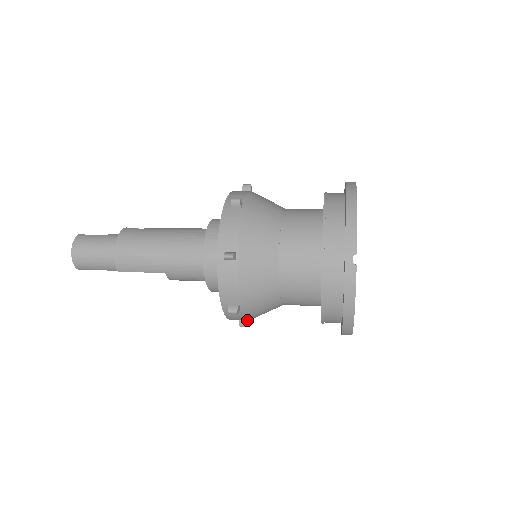
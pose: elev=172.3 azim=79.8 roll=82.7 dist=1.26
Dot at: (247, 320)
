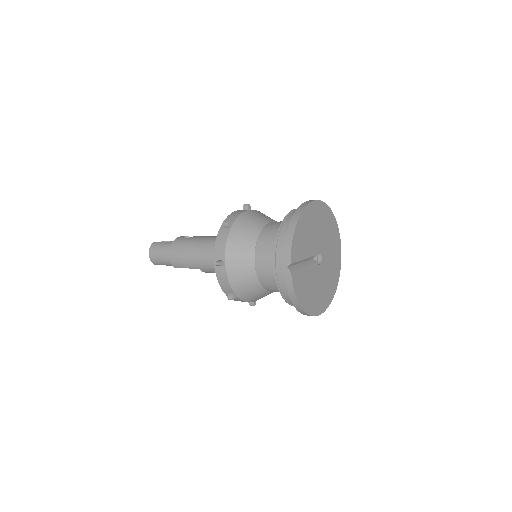
Dot at: occluded
